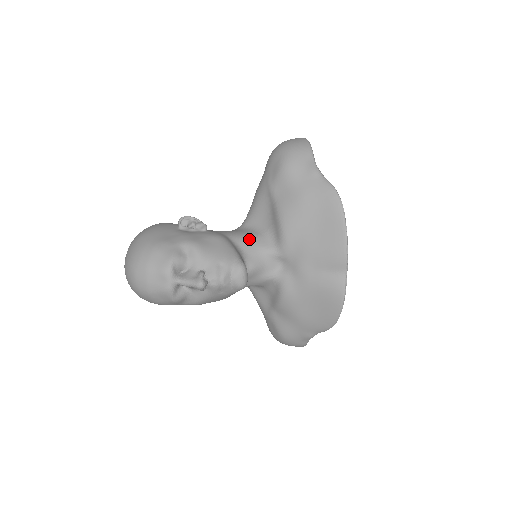
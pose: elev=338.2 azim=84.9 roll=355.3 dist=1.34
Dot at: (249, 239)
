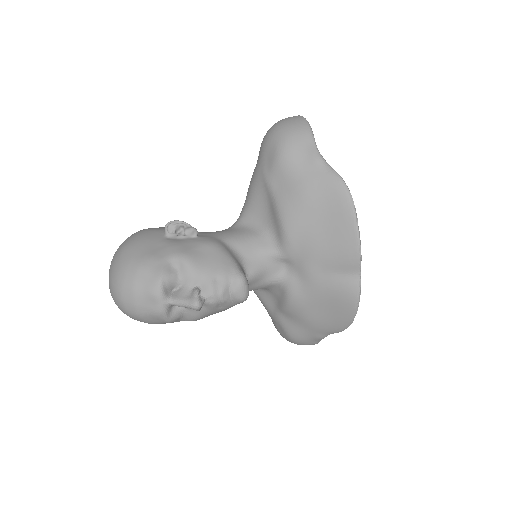
Dot at: (247, 241)
